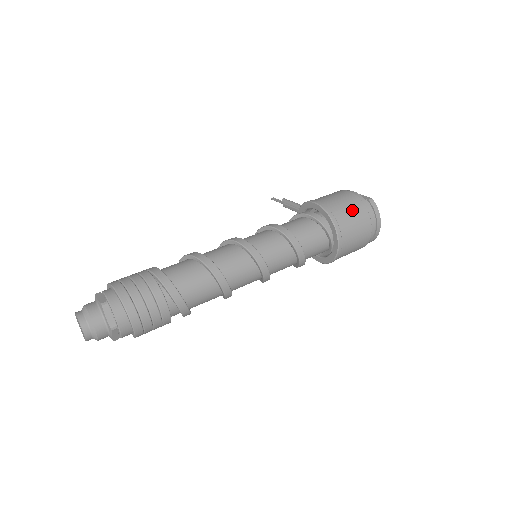
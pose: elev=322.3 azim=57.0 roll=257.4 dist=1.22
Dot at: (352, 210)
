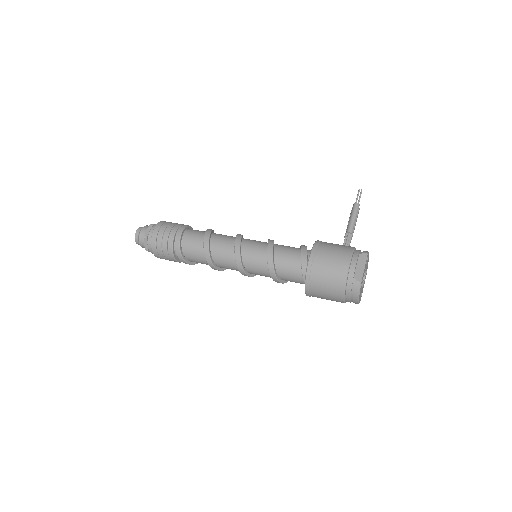
Dot at: (330, 281)
